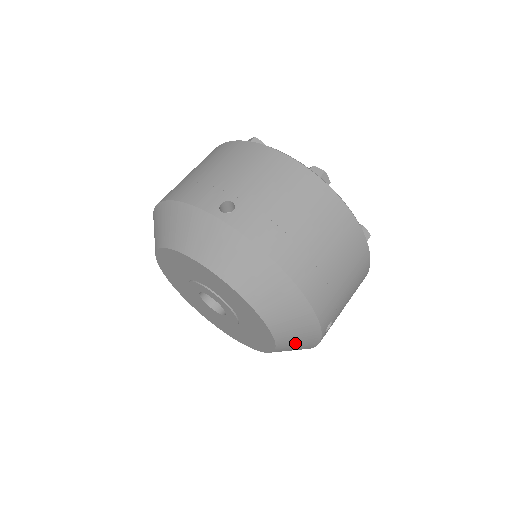
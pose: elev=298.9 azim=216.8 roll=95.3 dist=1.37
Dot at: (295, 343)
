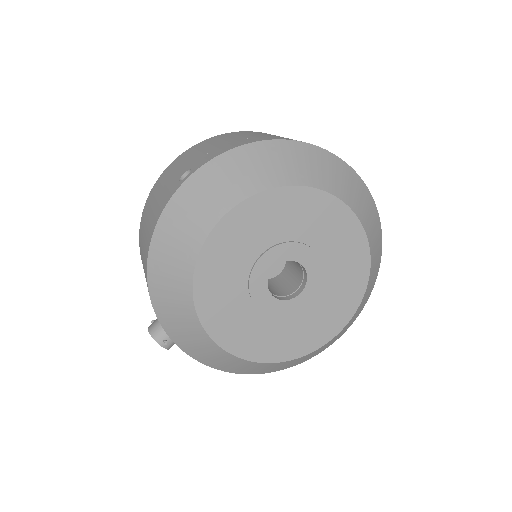
Dot at: (335, 338)
